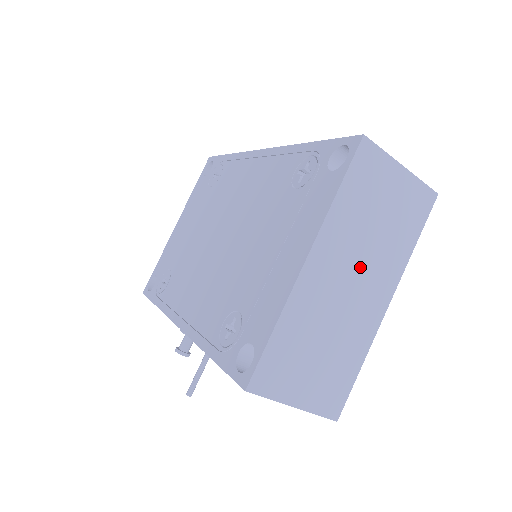
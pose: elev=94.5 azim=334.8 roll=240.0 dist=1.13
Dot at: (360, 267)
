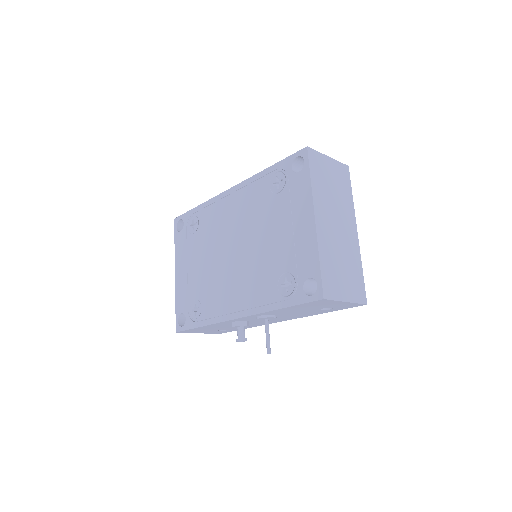
Dot at: (337, 215)
